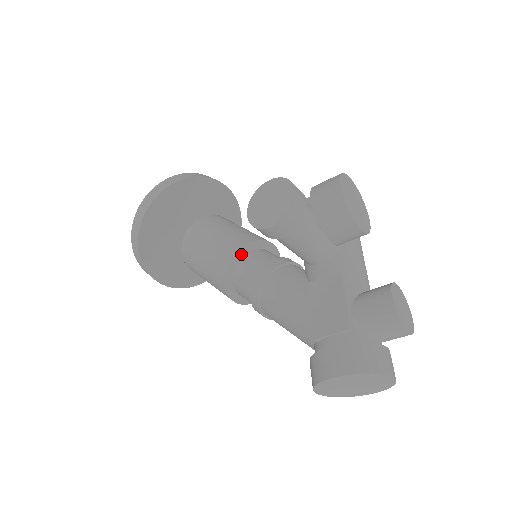
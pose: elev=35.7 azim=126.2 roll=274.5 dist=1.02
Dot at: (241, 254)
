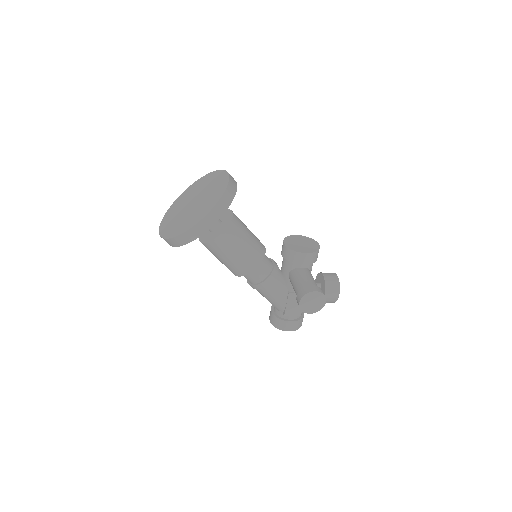
Dot at: (256, 266)
